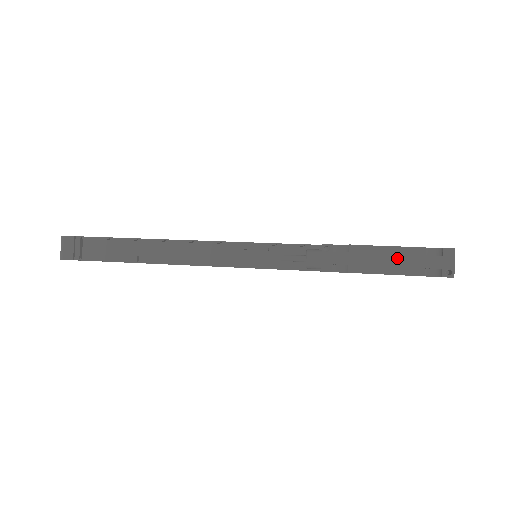
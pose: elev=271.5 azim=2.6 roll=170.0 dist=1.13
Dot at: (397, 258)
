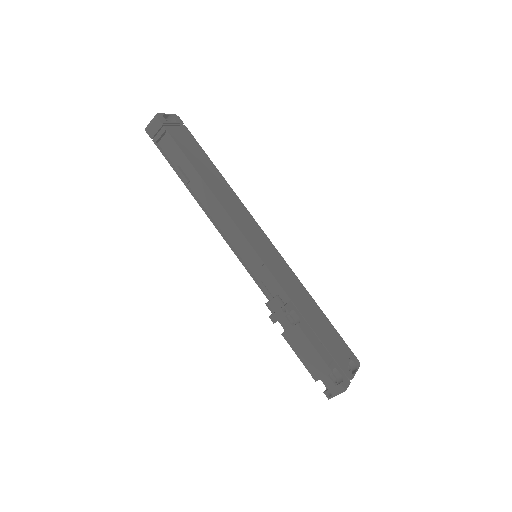
Dot at: (313, 359)
